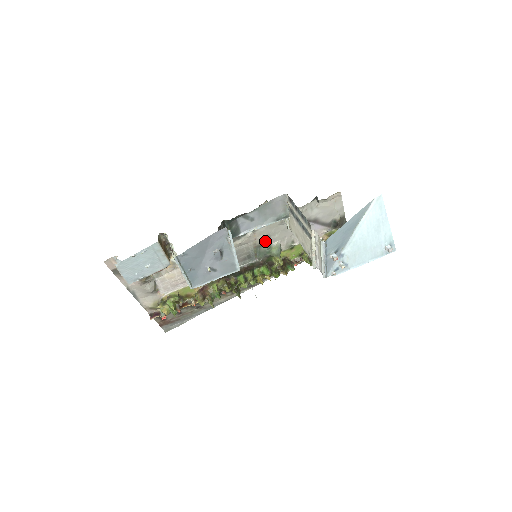
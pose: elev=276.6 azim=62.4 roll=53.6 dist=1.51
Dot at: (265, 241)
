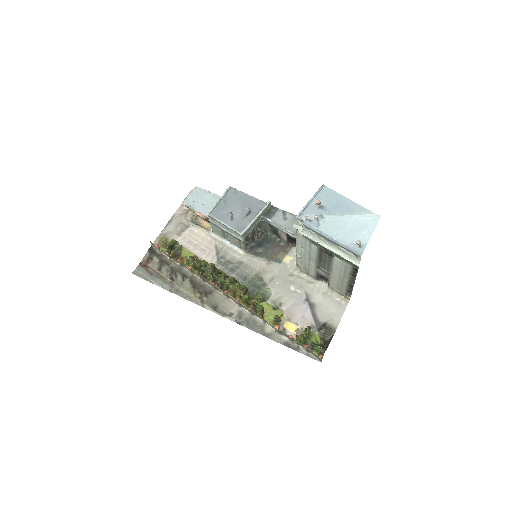
Dot at: (267, 279)
